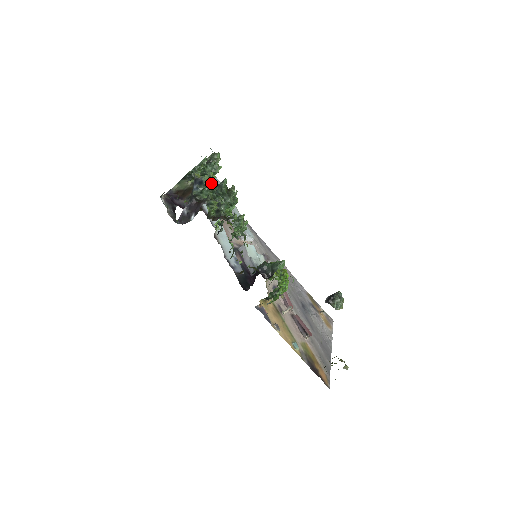
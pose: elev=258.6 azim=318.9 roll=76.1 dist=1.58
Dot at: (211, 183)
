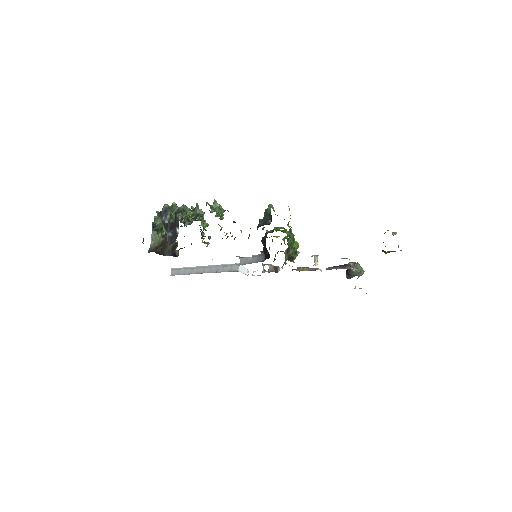
Dot at: (173, 206)
